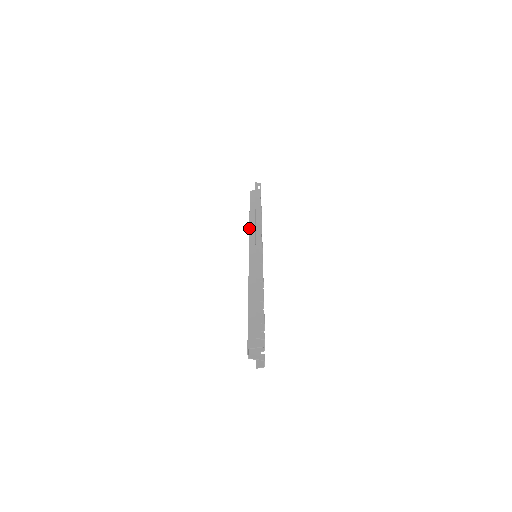
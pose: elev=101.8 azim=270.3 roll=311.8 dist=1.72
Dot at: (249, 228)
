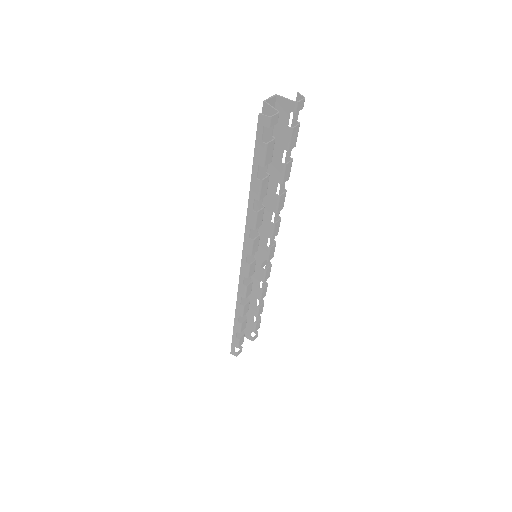
Dot at: occluded
